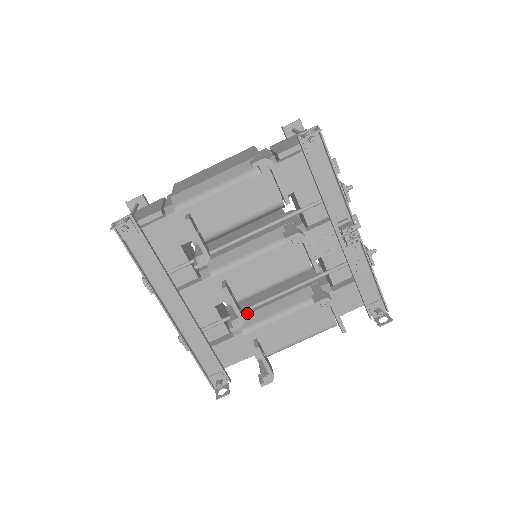
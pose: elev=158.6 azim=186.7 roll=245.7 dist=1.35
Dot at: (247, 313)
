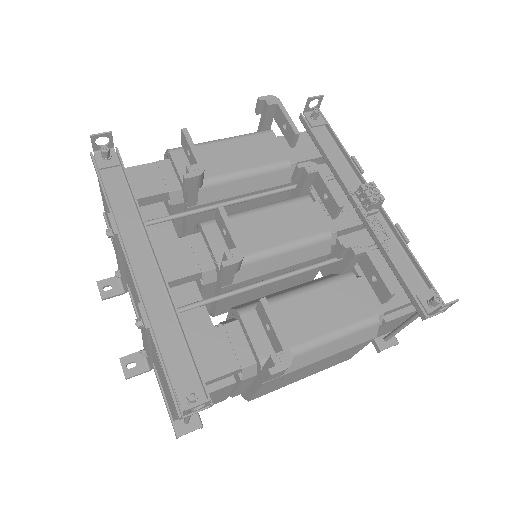
Dot at: (244, 303)
